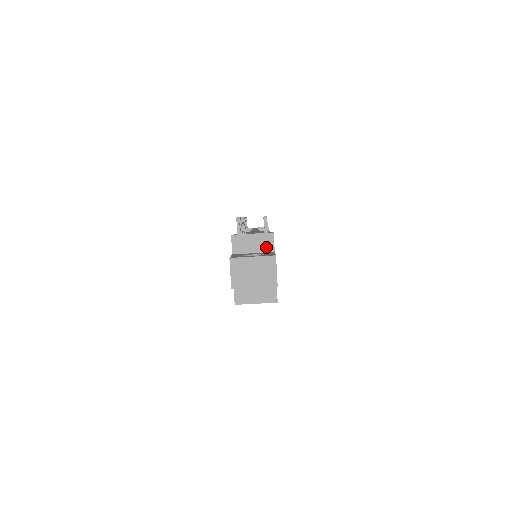
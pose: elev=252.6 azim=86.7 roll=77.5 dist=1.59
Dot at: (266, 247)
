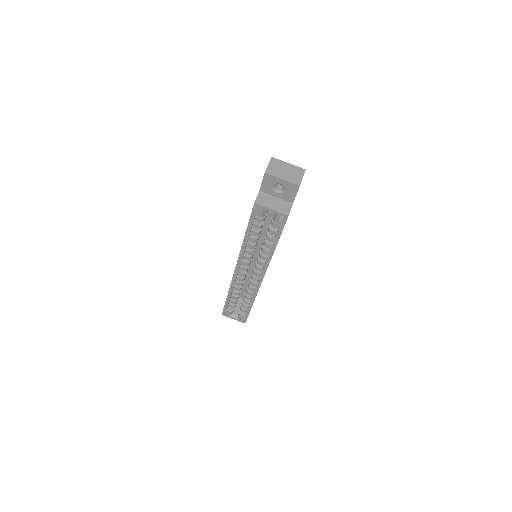
Dot at: occluded
